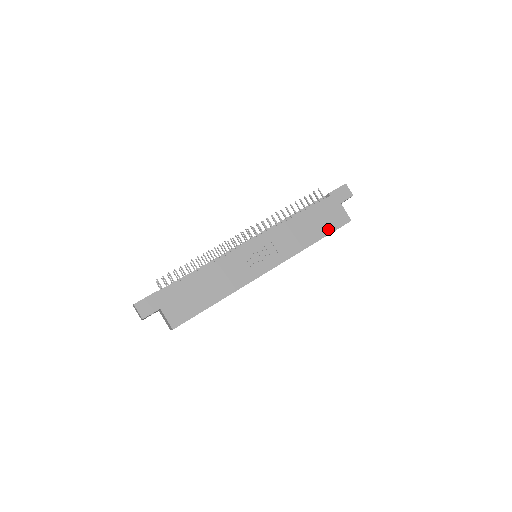
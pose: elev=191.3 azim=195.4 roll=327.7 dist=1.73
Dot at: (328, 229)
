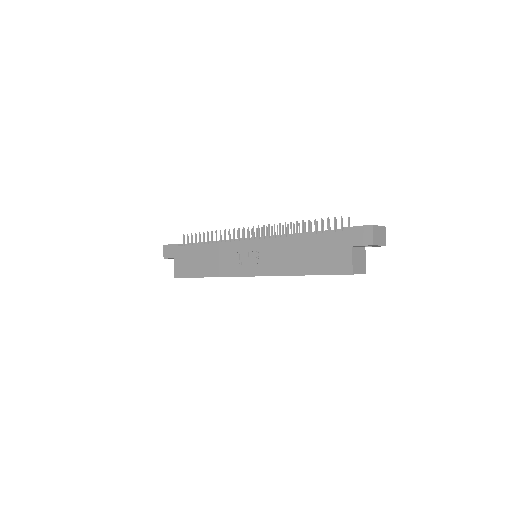
Dot at: (321, 269)
